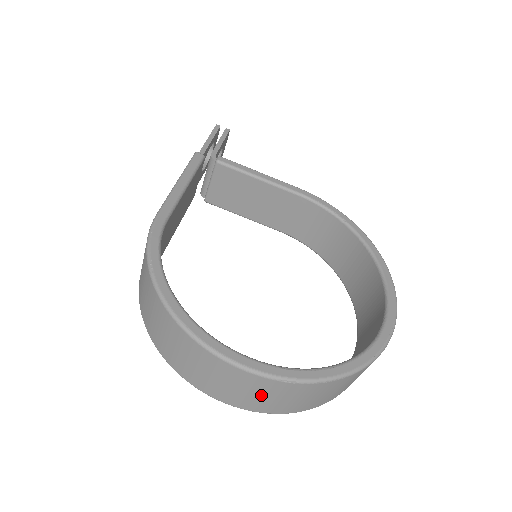
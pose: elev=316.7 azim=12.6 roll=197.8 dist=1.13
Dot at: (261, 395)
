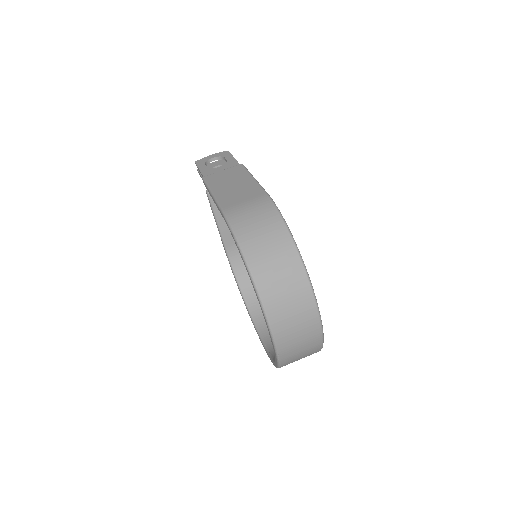
Dot at: (301, 341)
